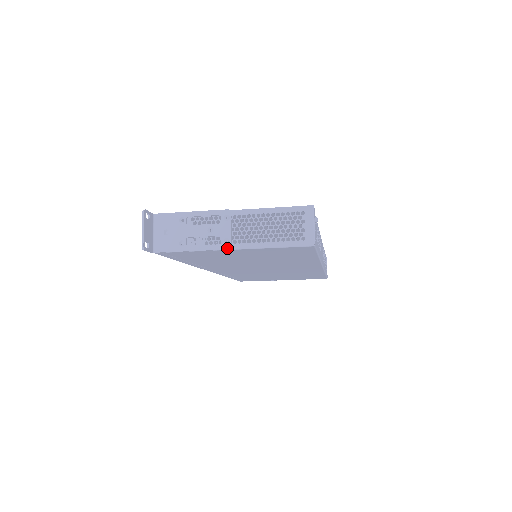
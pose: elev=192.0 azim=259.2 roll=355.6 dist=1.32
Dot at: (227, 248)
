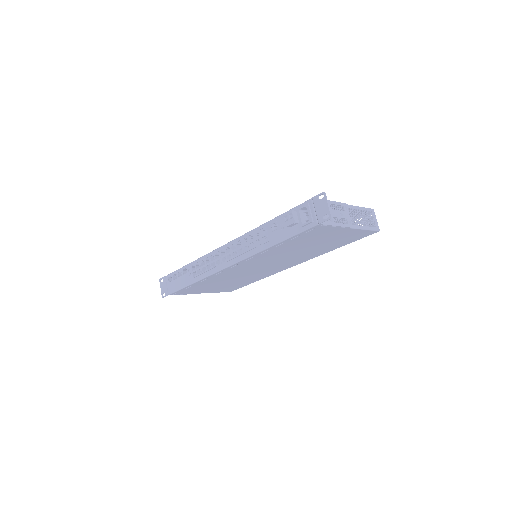
Dot at: (351, 227)
